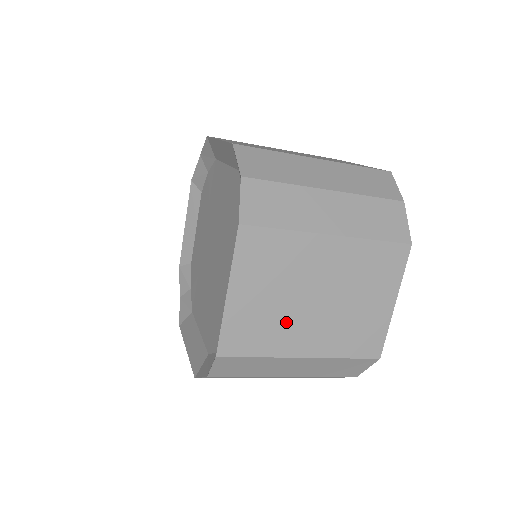
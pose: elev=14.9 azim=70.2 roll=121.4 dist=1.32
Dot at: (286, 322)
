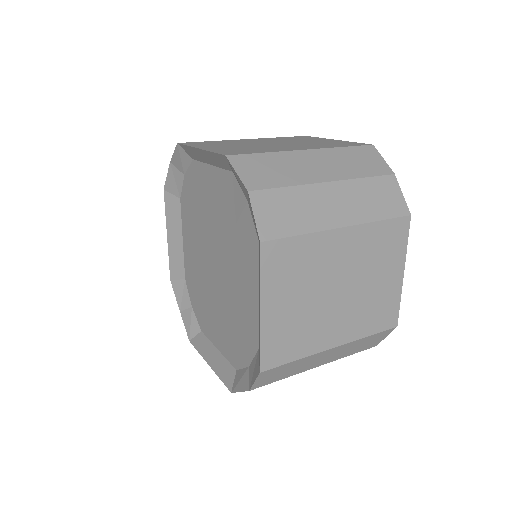
Dot at: occluded
